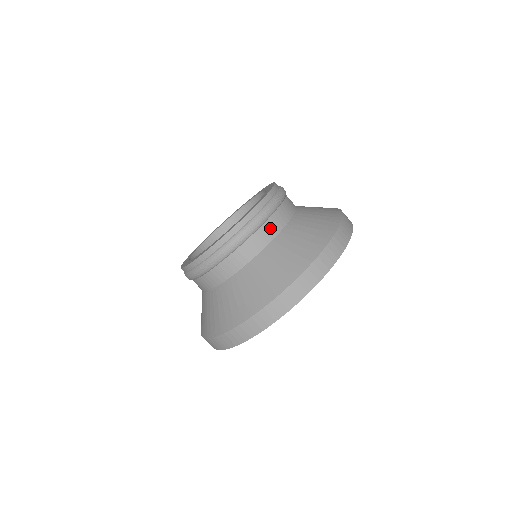
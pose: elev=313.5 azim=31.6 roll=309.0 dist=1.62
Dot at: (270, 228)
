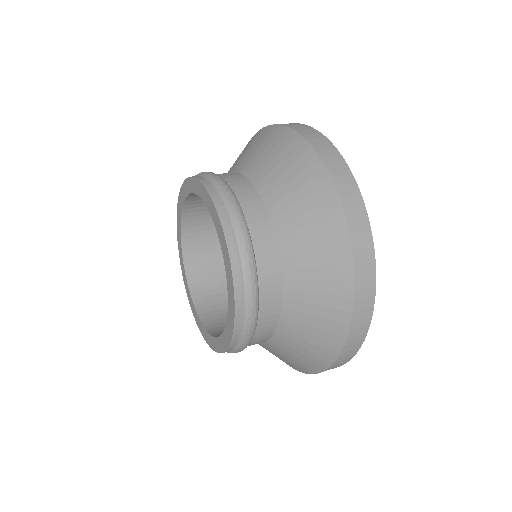
Dot at: (238, 184)
